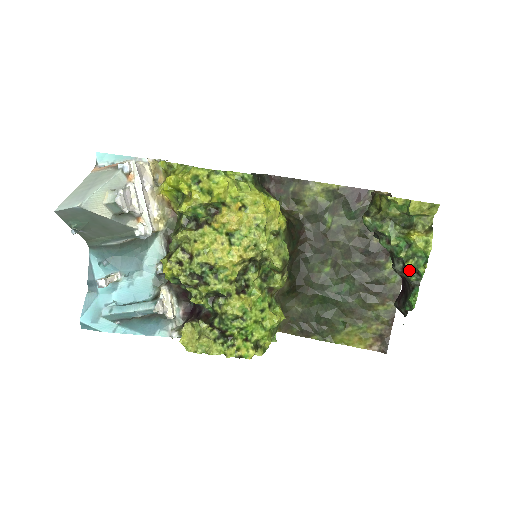
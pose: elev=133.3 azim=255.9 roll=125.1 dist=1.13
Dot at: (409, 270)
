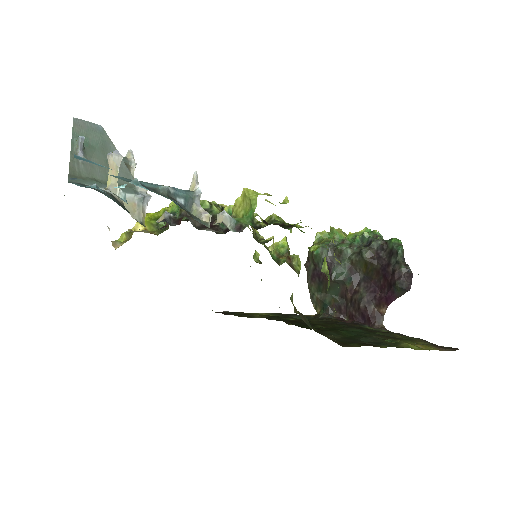
Dot at: (371, 237)
